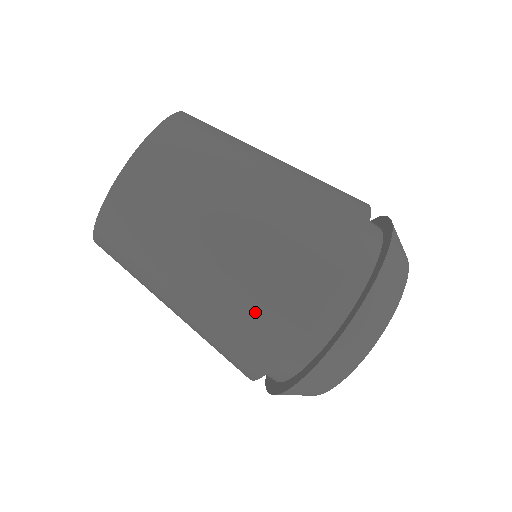
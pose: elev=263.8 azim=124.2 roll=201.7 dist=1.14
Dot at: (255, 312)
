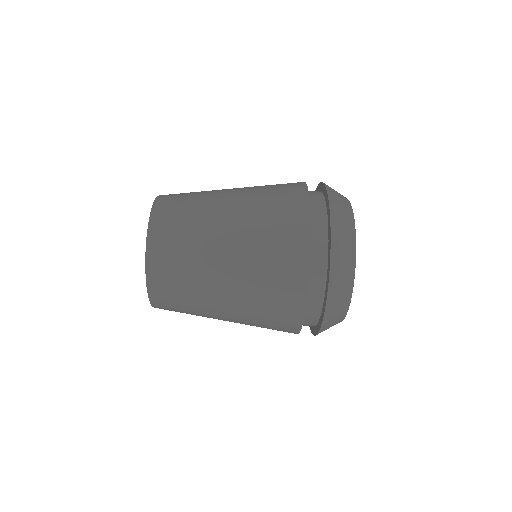
Dot at: (270, 310)
